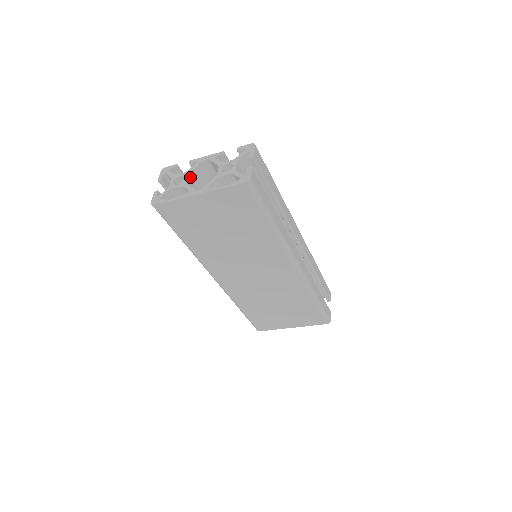
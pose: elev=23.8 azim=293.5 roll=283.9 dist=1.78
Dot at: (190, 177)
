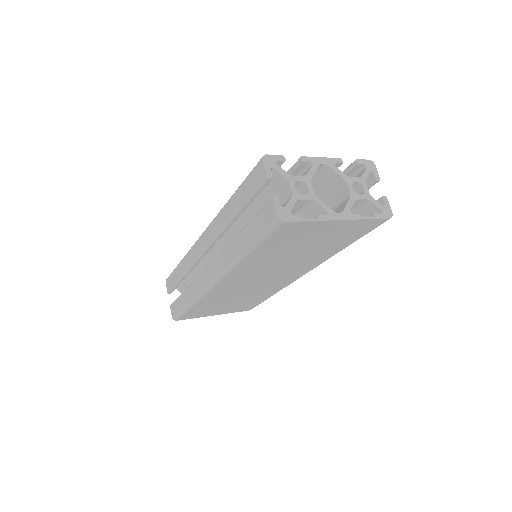
Dot at: (308, 184)
